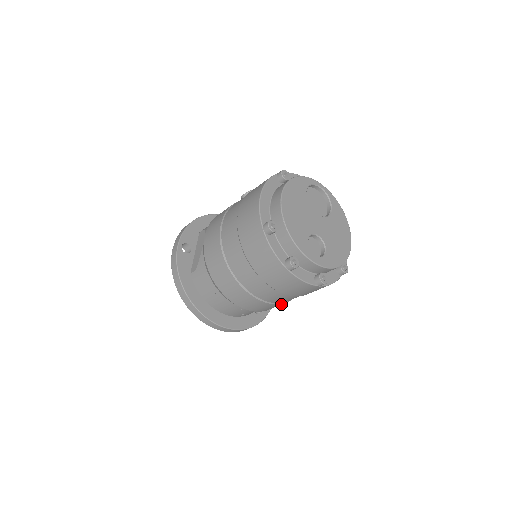
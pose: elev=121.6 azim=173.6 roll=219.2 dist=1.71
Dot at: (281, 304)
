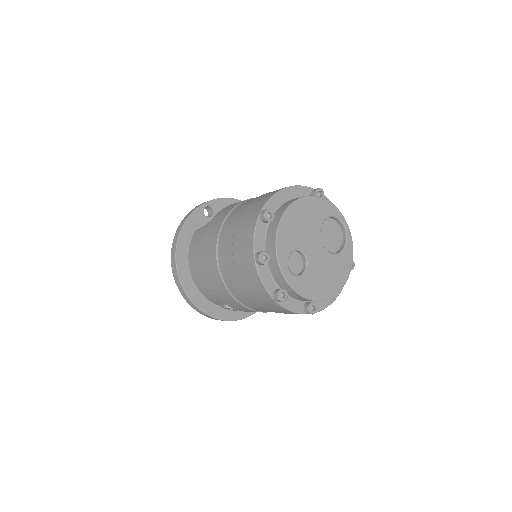
Dot at: (242, 306)
